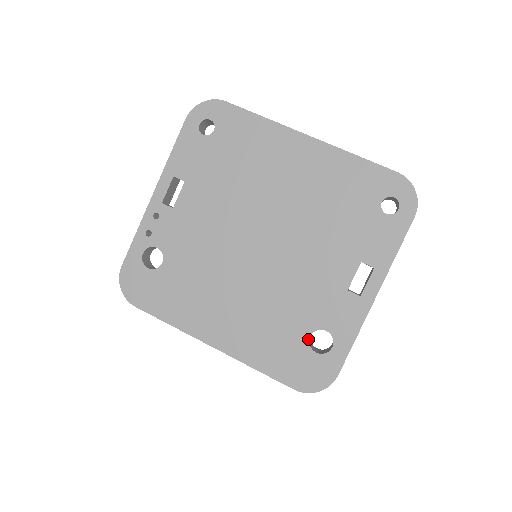
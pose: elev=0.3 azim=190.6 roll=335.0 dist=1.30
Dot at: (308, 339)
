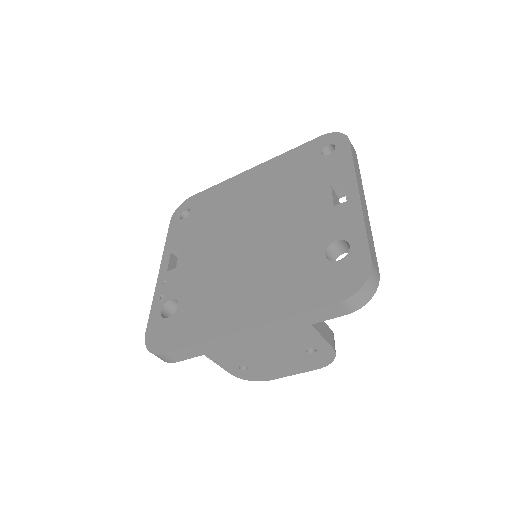
Dot at: (325, 258)
